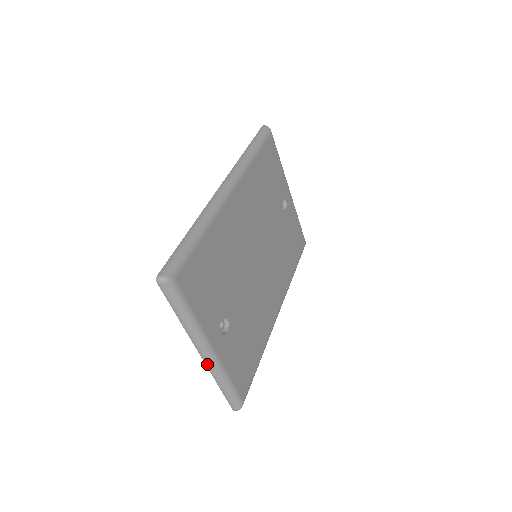
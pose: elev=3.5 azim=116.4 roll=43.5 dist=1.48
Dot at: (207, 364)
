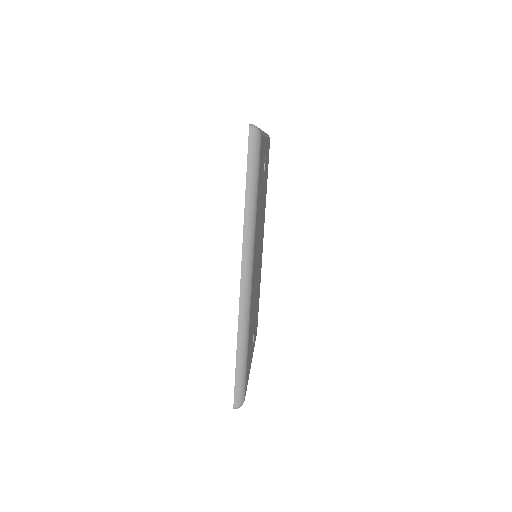
Dot at: occluded
